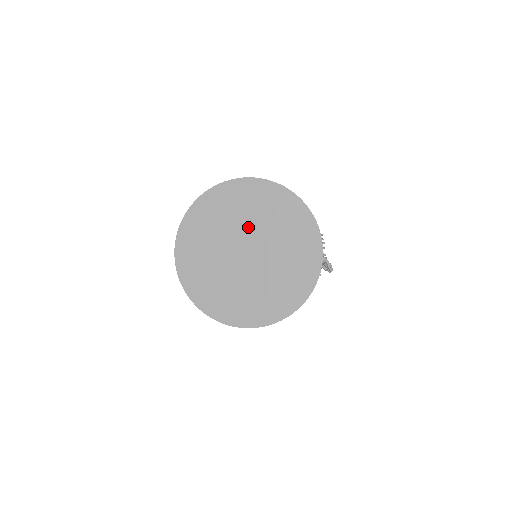
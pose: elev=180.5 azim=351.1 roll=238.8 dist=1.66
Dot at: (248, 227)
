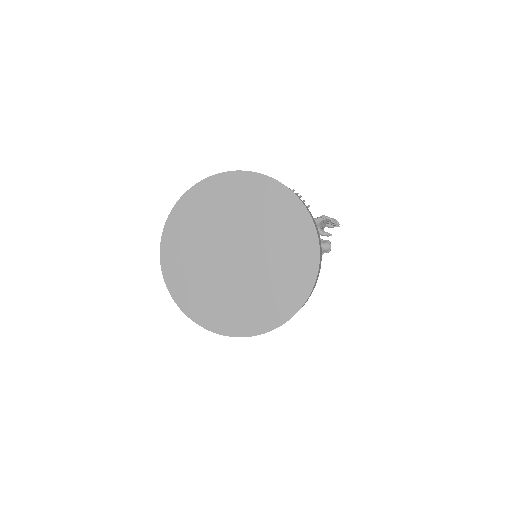
Dot at: (221, 231)
